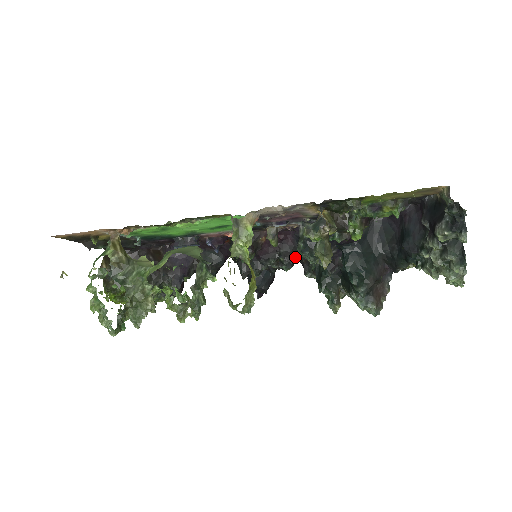
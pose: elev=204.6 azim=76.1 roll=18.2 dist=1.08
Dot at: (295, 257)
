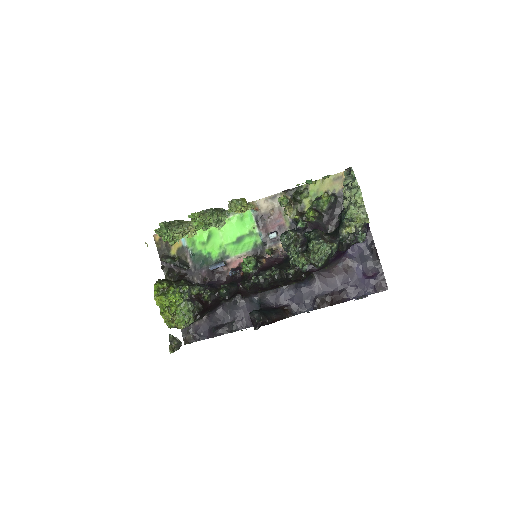
Dot at: (282, 268)
